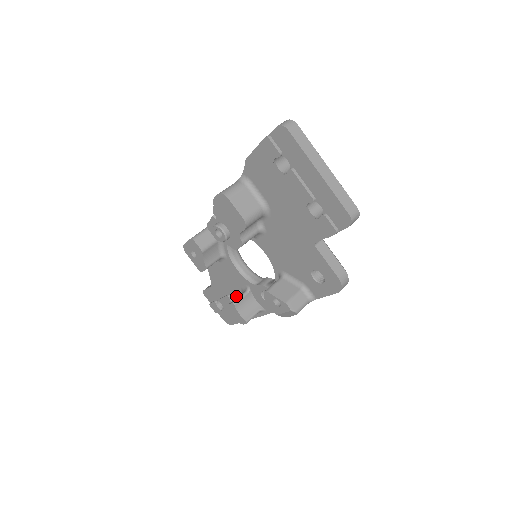
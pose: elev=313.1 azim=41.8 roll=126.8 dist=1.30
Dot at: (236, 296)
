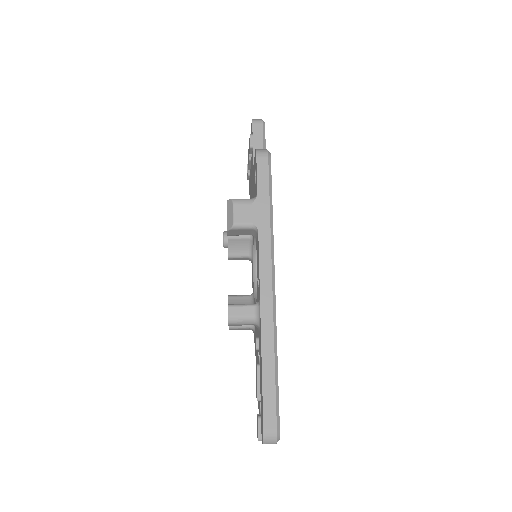
Dot at: (255, 342)
